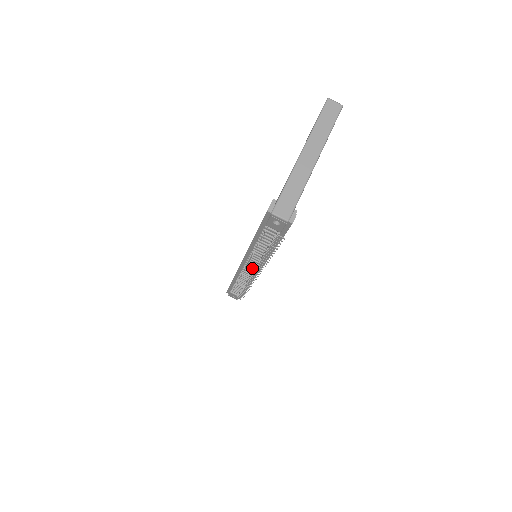
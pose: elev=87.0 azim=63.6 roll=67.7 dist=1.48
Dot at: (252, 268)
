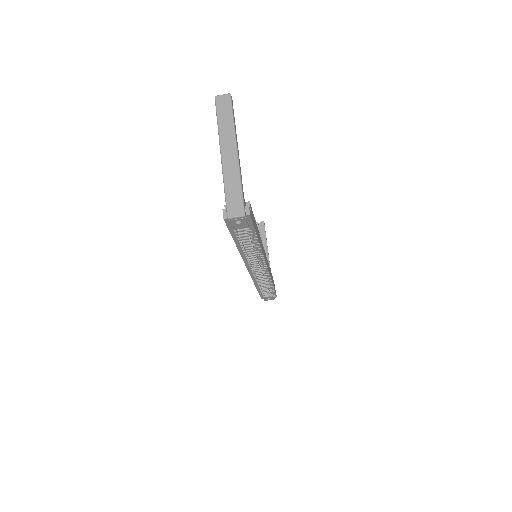
Dot at: (259, 268)
